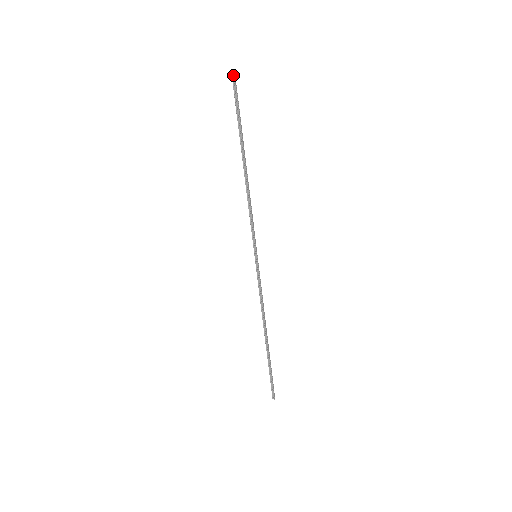
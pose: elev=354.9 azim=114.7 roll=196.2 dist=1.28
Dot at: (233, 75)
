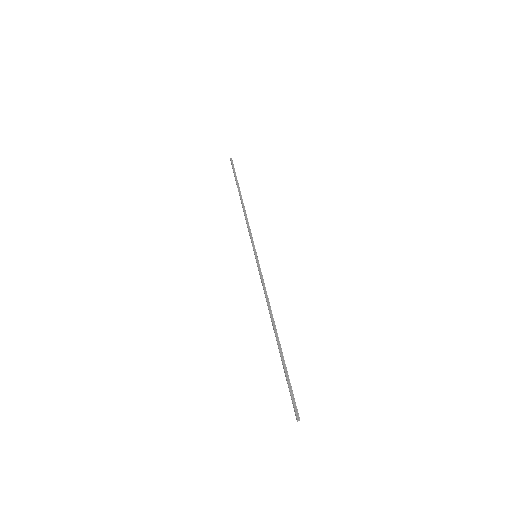
Dot at: (297, 416)
